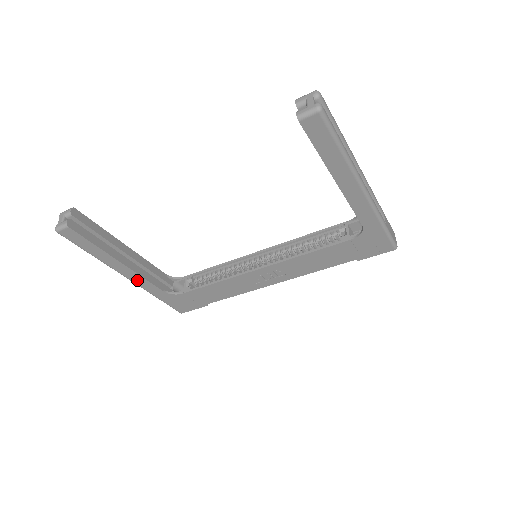
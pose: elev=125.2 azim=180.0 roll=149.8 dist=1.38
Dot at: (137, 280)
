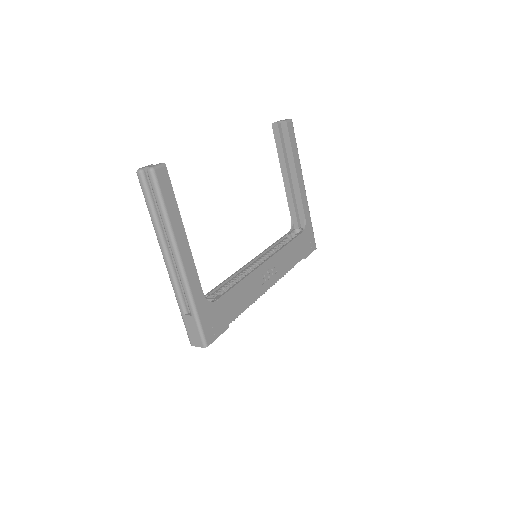
Dot at: (189, 269)
